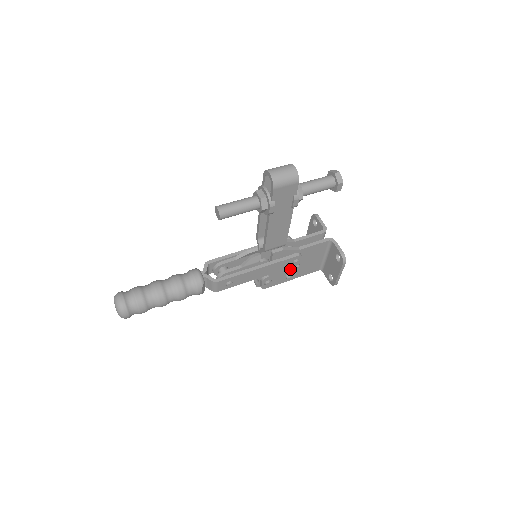
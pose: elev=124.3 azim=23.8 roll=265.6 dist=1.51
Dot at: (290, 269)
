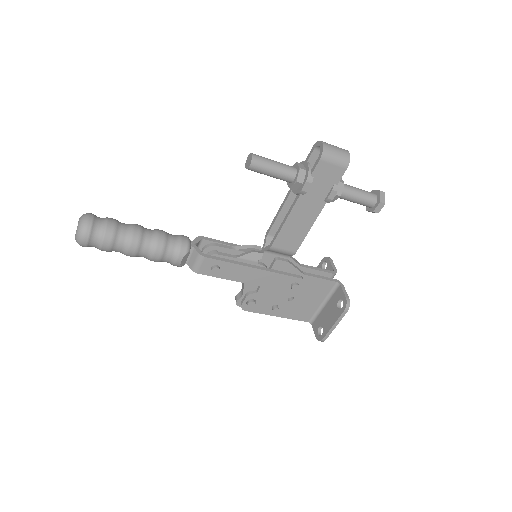
Dot at: (282, 298)
